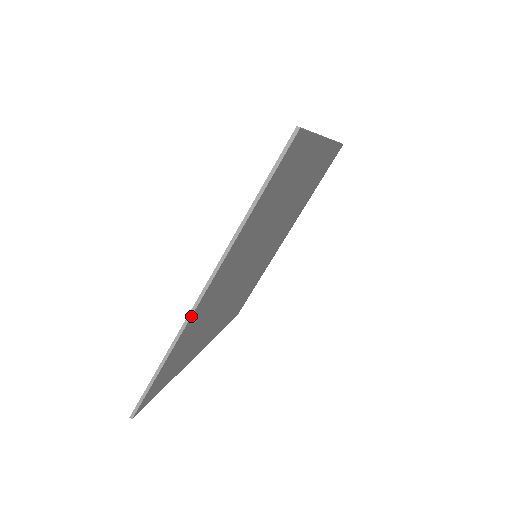
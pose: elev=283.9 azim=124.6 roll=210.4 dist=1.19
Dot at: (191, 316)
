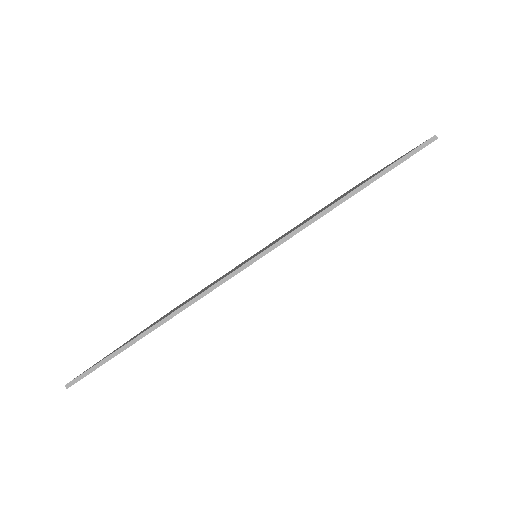
Dot at: (215, 288)
